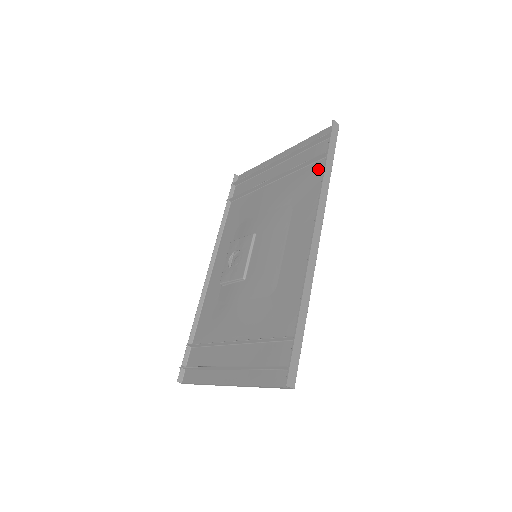
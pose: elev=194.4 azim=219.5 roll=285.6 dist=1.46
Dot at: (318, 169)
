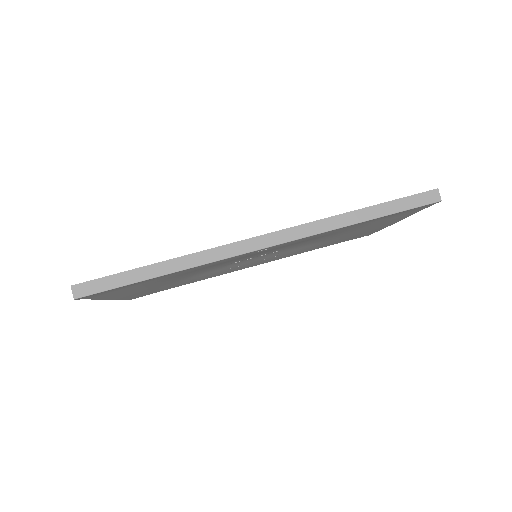
Dot at: occluded
